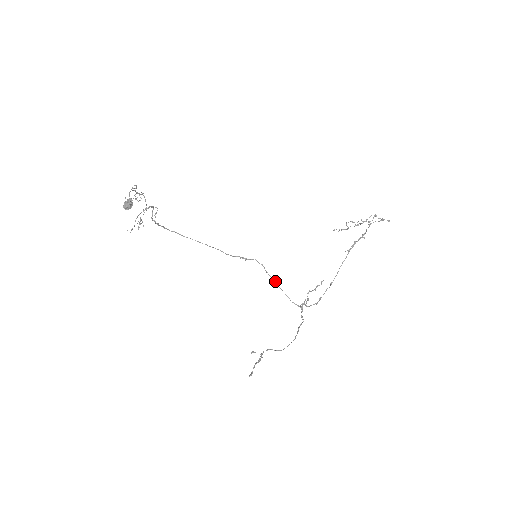
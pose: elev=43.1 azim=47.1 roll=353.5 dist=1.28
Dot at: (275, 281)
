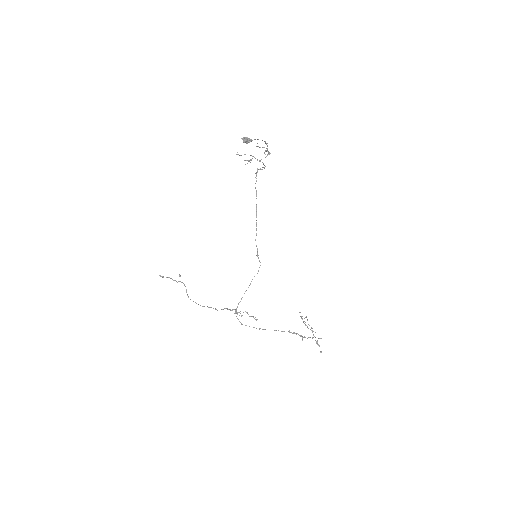
Dot at: occluded
